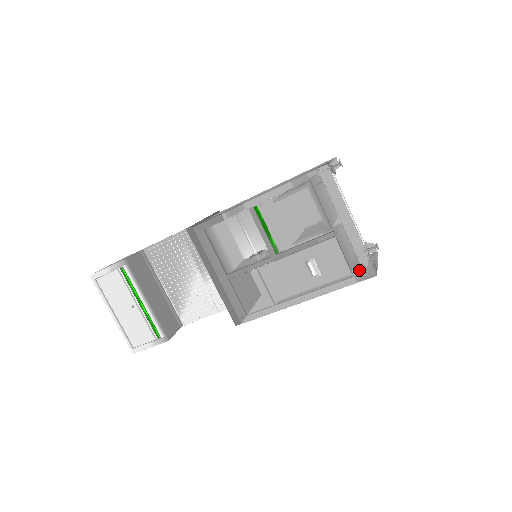
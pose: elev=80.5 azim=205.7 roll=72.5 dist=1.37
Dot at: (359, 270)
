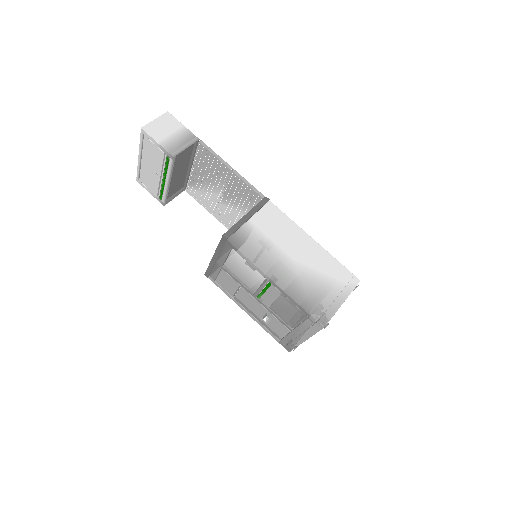
Dot at: (285, 344)
